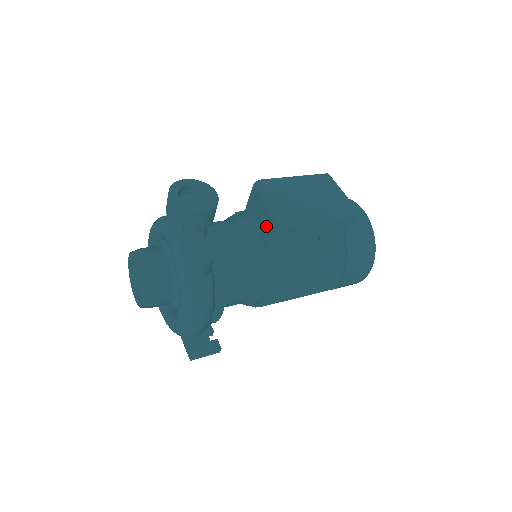
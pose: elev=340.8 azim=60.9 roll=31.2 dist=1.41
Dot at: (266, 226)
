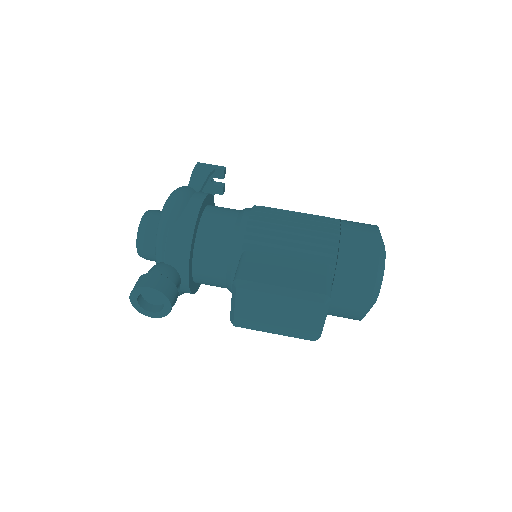
Dot at: occluded
